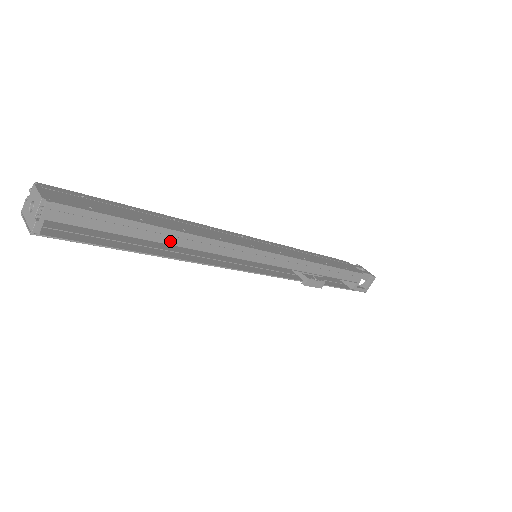
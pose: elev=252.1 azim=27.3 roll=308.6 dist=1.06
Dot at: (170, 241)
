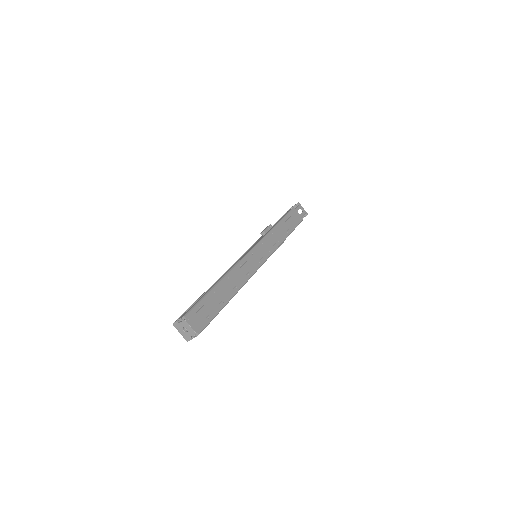
Dot at: occluded
